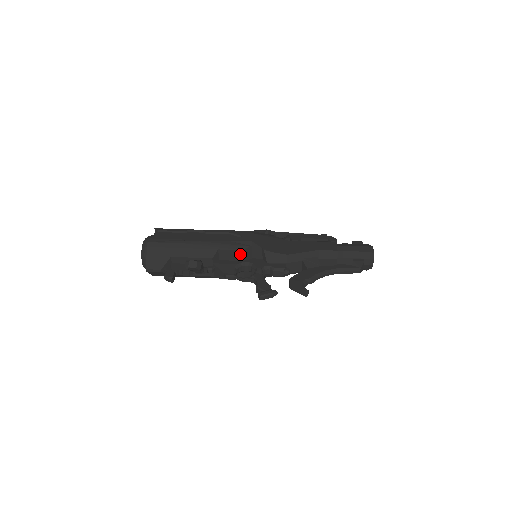
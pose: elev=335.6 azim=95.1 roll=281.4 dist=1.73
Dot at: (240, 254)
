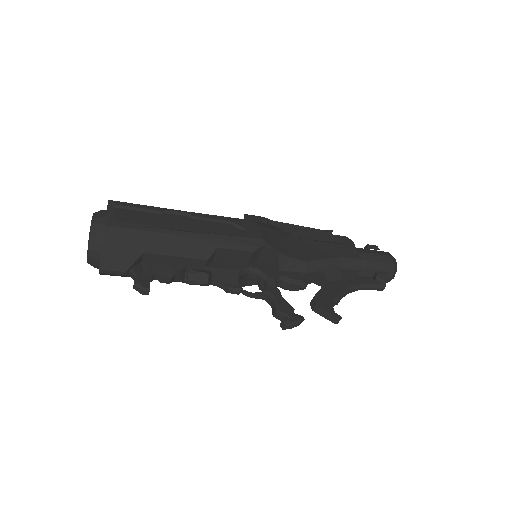
Dot at: (246, 256)
